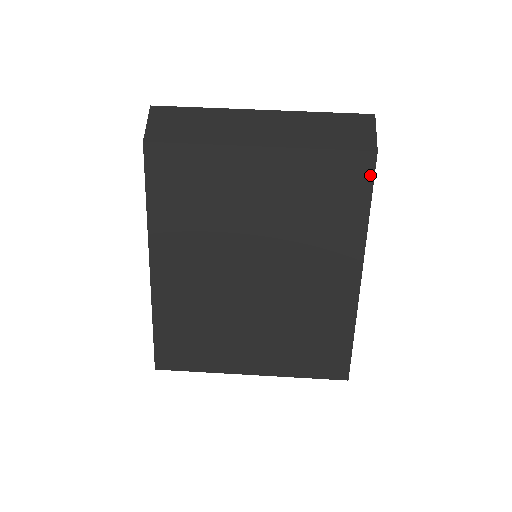
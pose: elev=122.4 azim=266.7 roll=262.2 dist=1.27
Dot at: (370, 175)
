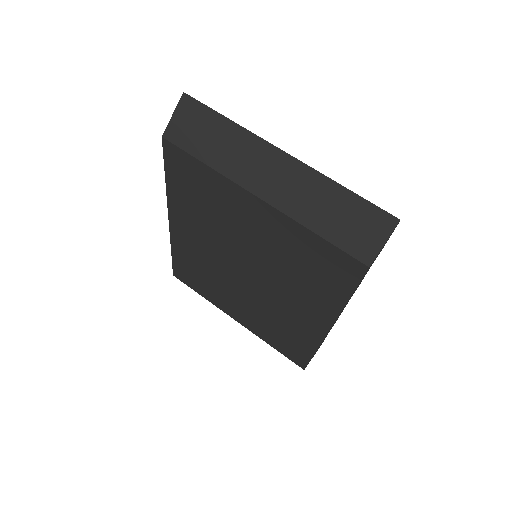
Dot at: (356, 278)
